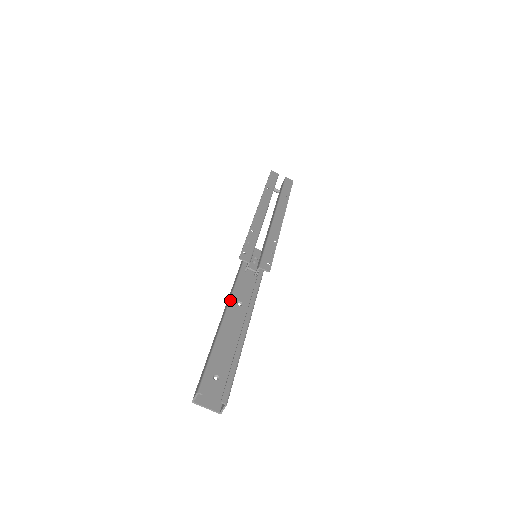
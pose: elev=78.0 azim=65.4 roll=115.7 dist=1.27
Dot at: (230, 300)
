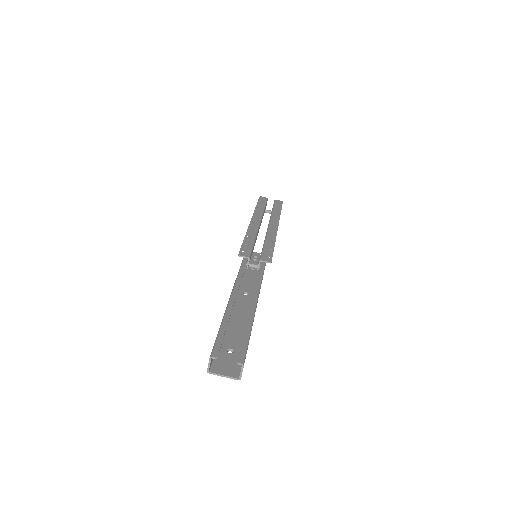
Dot at: (234, 286)
